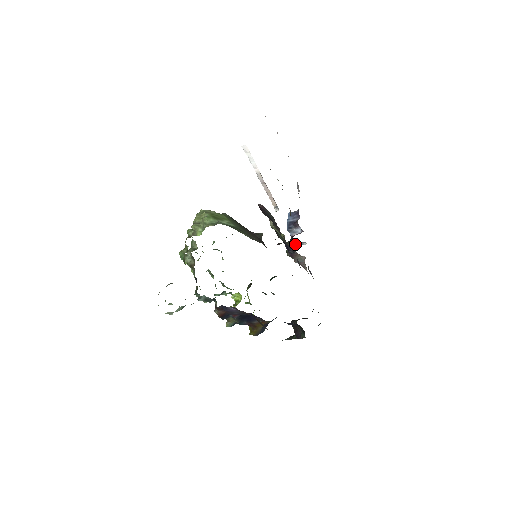
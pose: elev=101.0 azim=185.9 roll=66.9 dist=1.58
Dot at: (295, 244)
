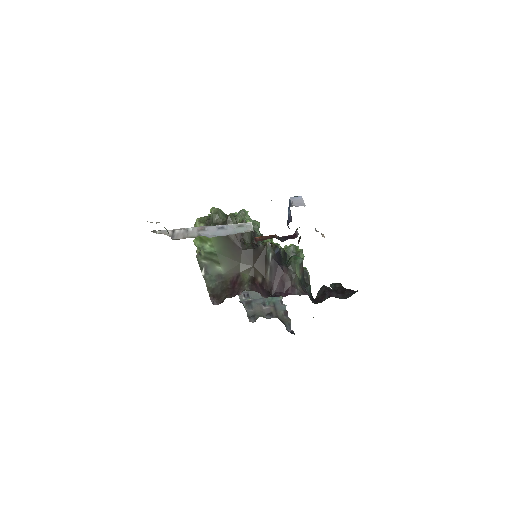
Dot at: occluded
